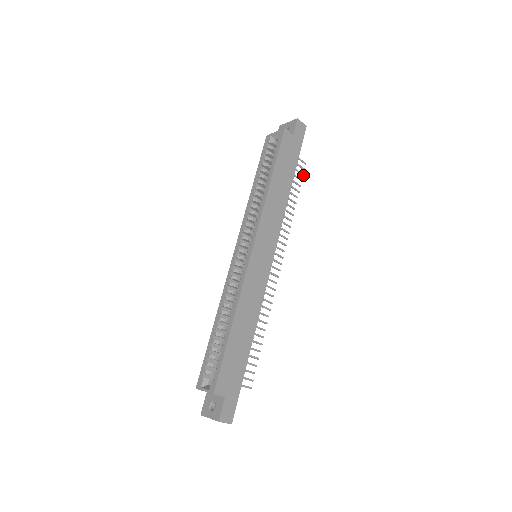
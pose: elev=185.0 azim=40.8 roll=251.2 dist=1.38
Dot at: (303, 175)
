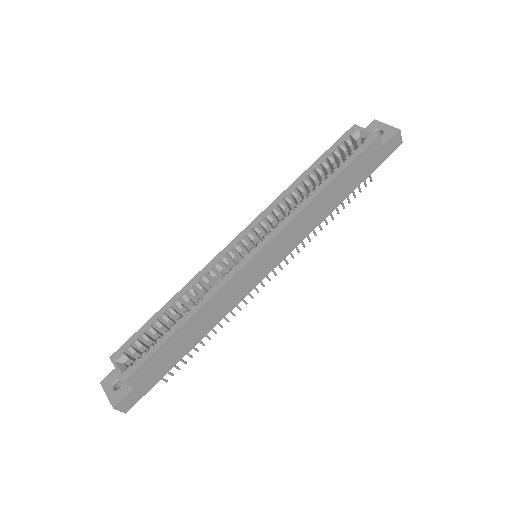
Dot at: occluded
